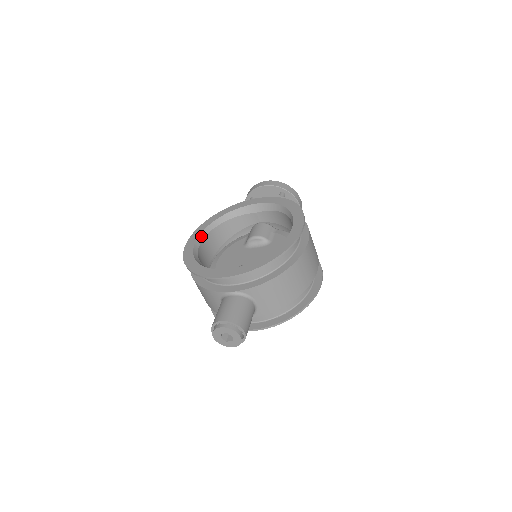
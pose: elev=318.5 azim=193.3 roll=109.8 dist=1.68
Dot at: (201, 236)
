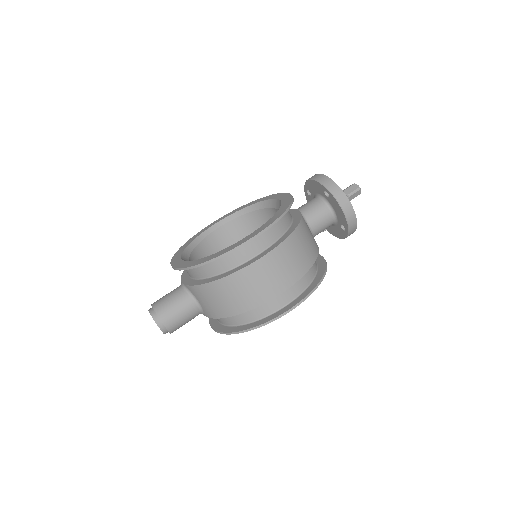
Dot at: (224, 220)
